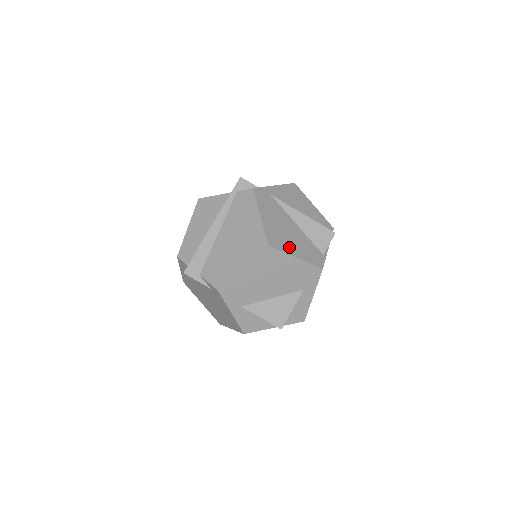
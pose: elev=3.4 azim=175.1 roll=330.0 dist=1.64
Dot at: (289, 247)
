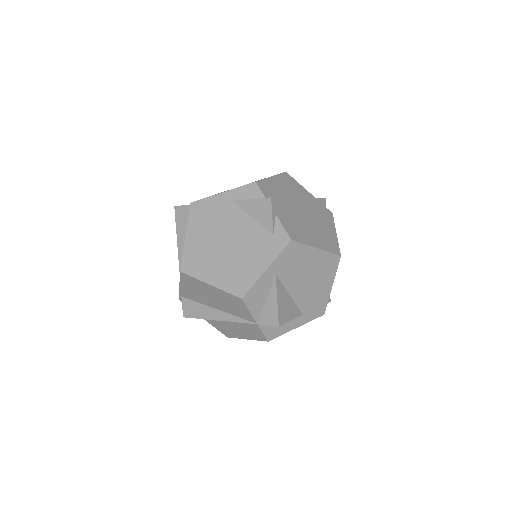
Dot at: occluded
